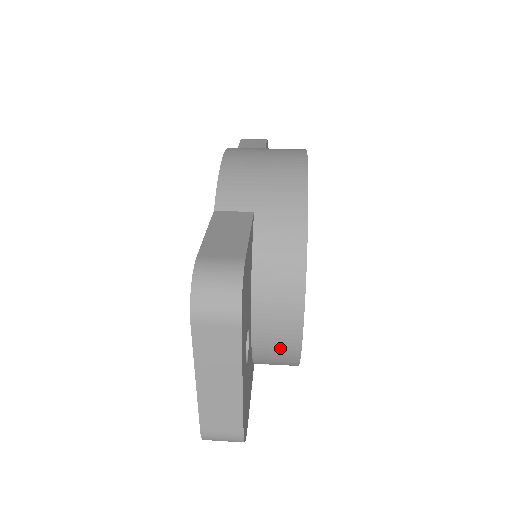
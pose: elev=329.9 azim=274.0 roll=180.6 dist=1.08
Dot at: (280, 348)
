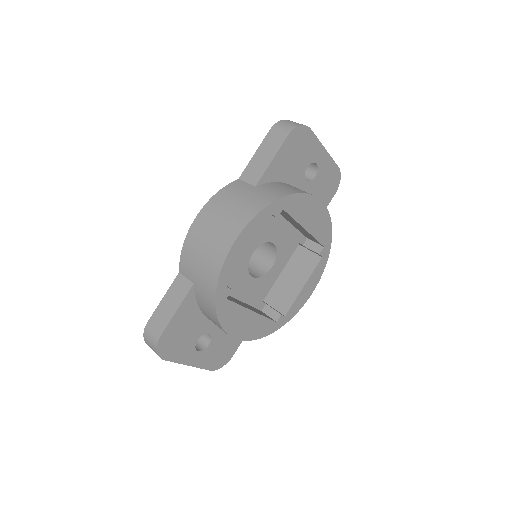
Dot at: occluded
